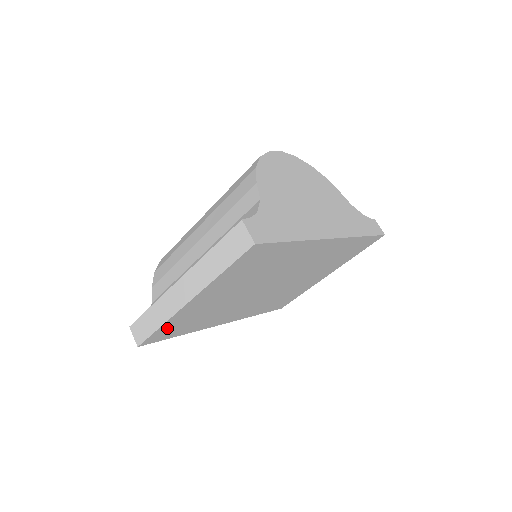
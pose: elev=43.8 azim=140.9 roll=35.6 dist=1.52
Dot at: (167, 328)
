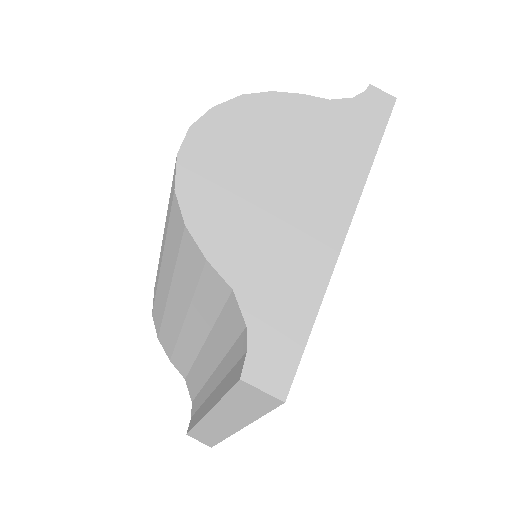
Dot at: occluded
